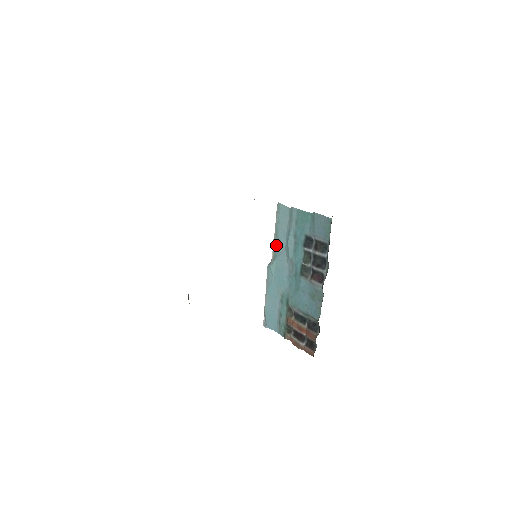
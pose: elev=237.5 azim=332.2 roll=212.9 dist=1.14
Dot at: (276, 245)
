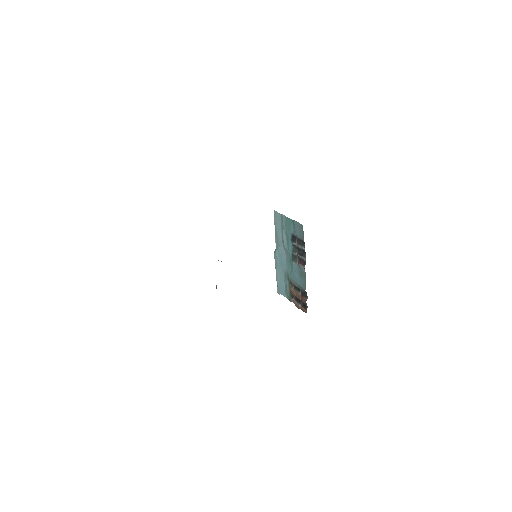
Dot at: (277, 239)
